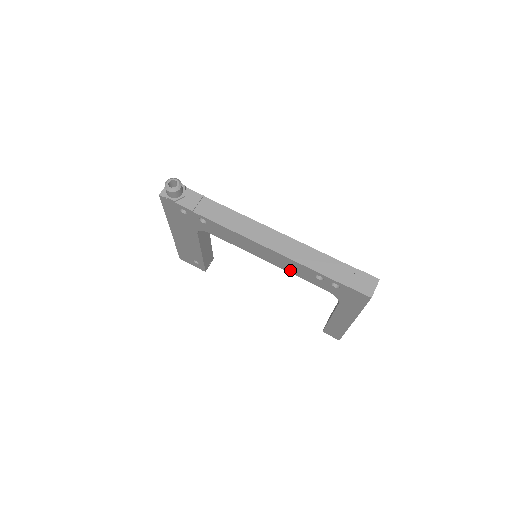
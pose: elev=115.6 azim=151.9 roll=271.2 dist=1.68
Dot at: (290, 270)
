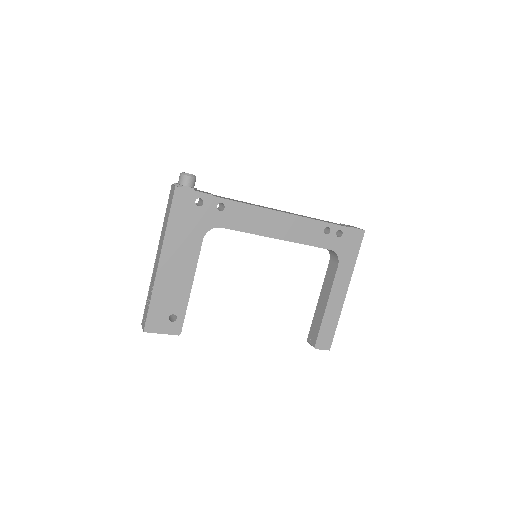
Dot at: (301, 238)
